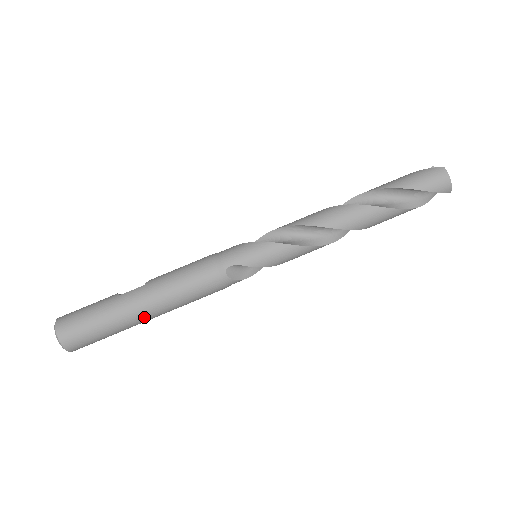
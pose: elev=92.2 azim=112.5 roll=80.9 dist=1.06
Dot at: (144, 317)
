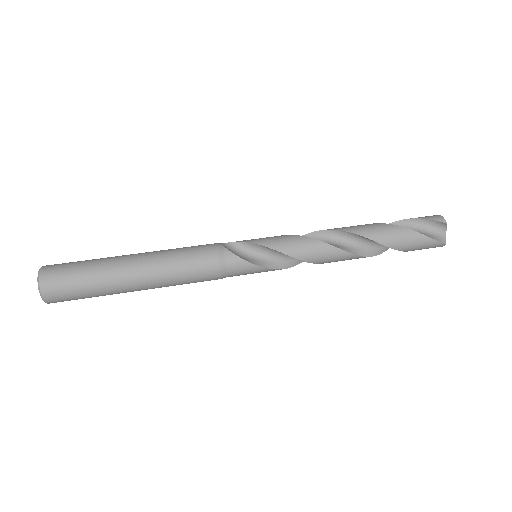
Dot at: (129, 262)
